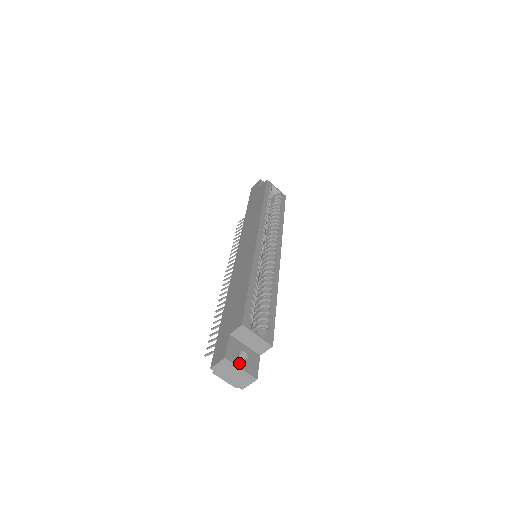
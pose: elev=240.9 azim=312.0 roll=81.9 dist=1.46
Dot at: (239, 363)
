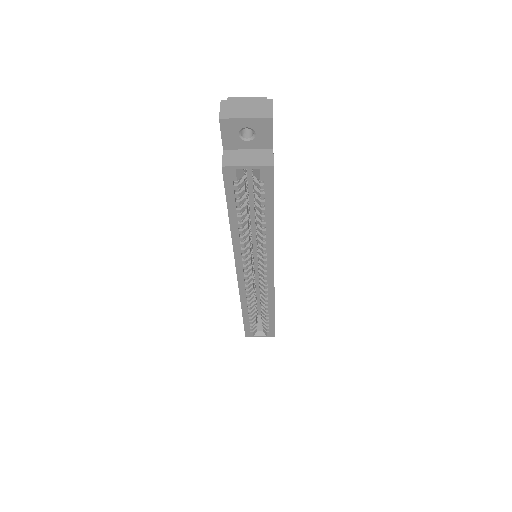
Dot at: occluded
